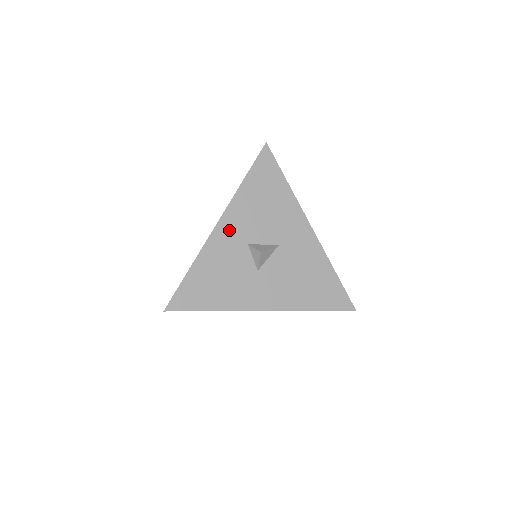
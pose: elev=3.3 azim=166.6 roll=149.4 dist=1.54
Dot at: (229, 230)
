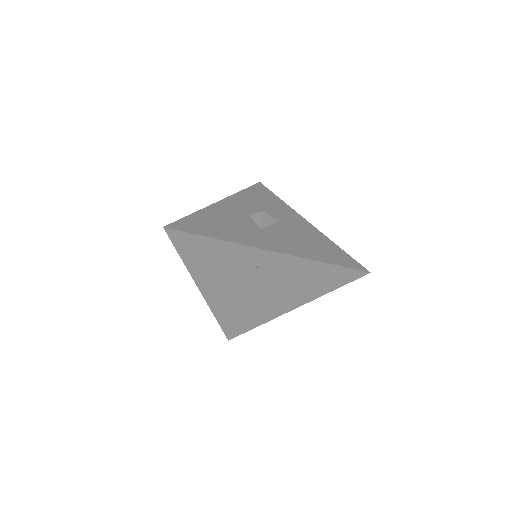
Dot at: (231, 206)
